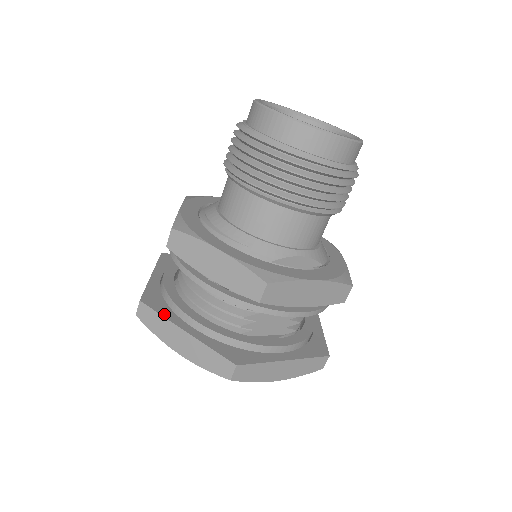
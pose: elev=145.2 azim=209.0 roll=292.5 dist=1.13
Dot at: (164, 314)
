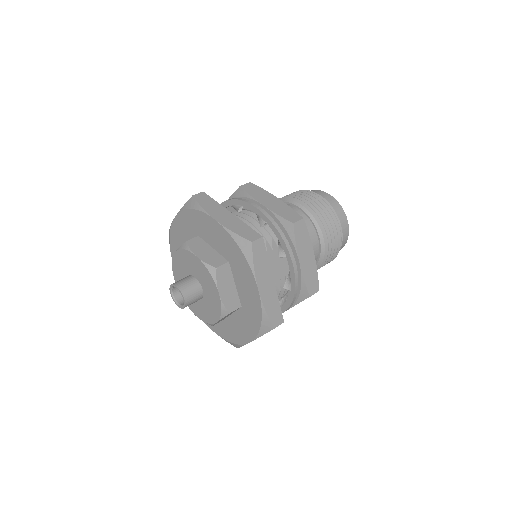
Dot at: (217, 204)
